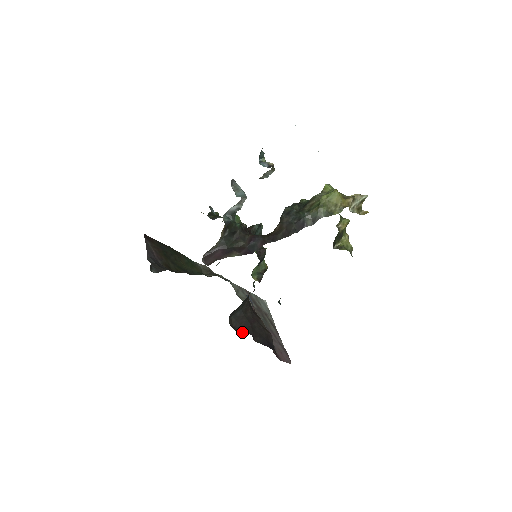
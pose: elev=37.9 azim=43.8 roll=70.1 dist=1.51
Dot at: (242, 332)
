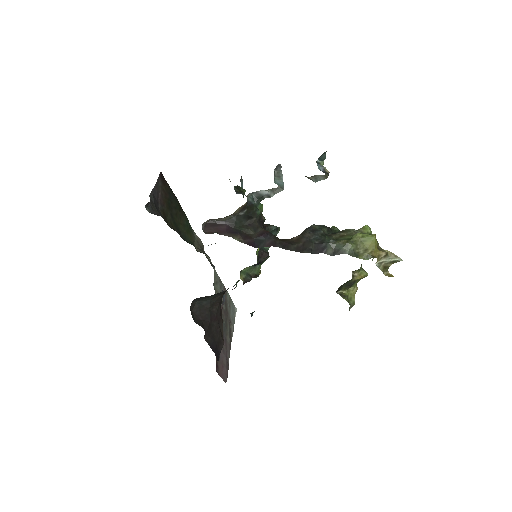
Dot at: (198, 322)
